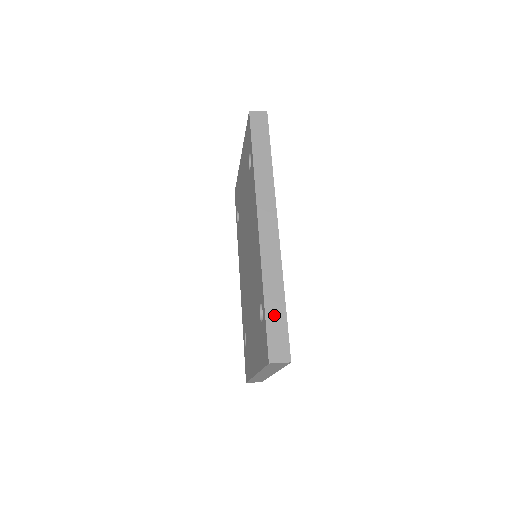
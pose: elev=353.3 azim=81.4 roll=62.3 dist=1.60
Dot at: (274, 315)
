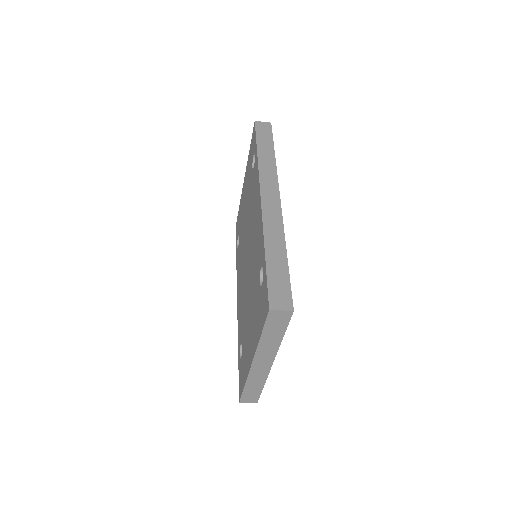
Dot at: (275, 268)
